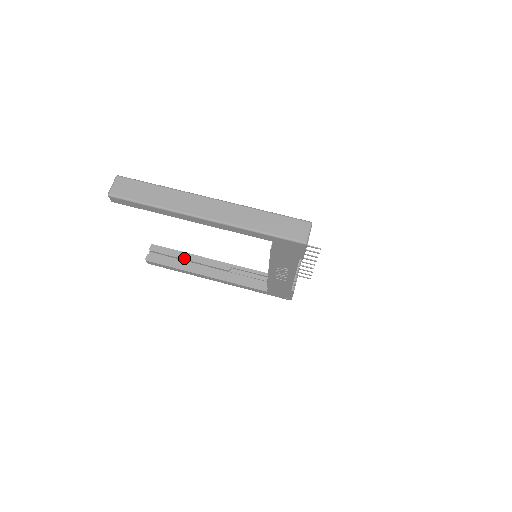
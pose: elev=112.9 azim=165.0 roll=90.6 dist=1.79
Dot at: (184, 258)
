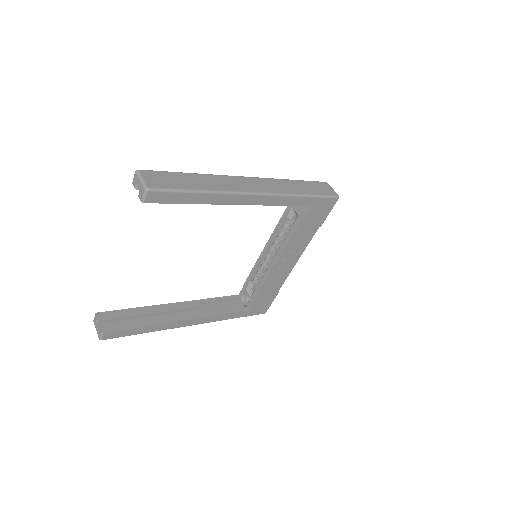
Dot at: (146, 313)
